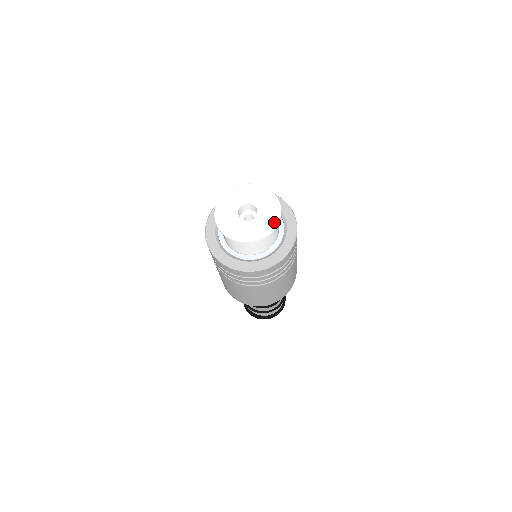
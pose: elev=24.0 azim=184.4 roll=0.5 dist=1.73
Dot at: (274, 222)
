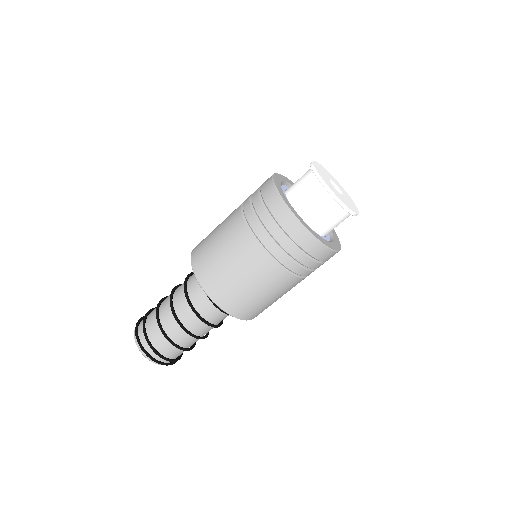
Dot at: (356, 208)
